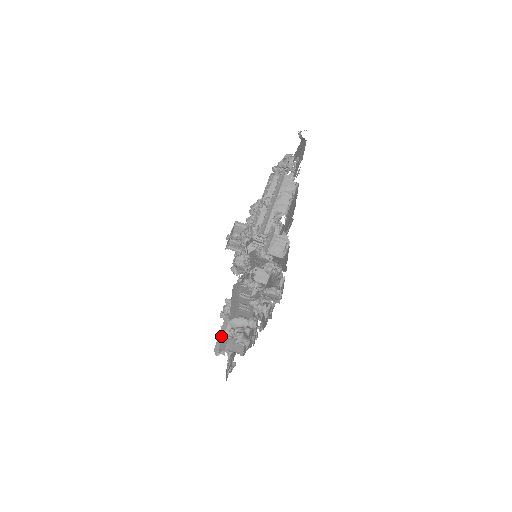
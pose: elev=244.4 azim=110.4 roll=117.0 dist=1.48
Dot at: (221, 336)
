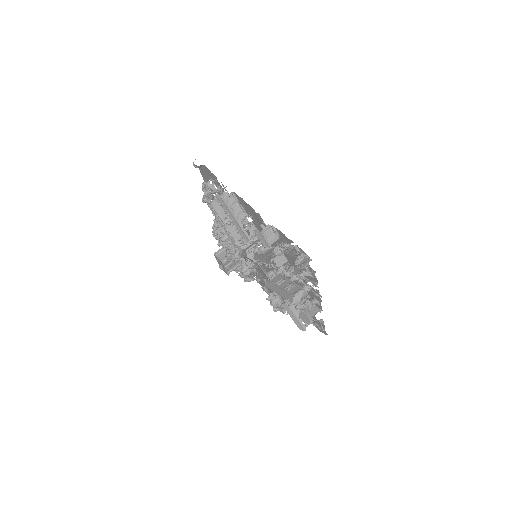
Dot at: (294, 318)
